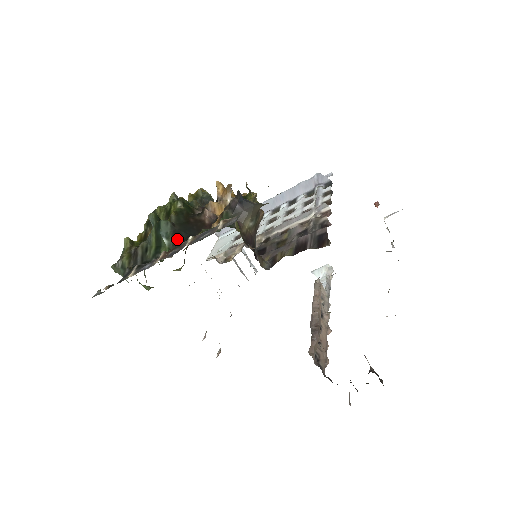
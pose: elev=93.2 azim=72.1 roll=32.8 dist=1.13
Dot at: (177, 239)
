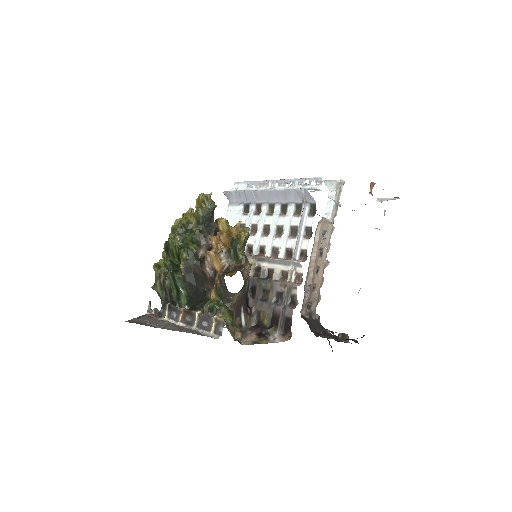
Dot at: (189, 290)
